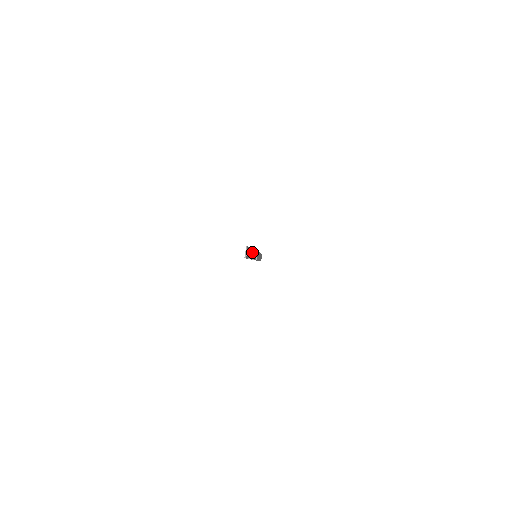
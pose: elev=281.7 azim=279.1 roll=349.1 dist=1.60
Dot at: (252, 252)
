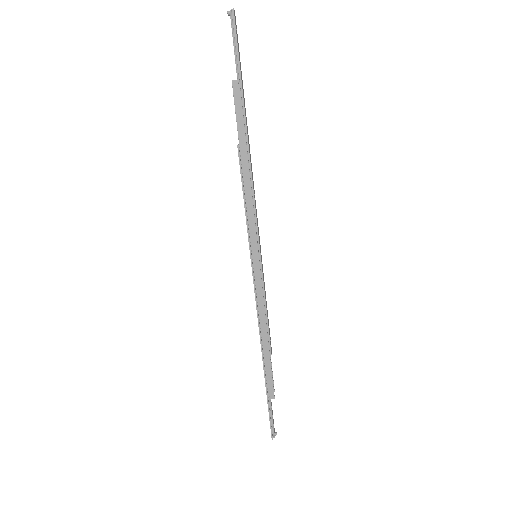
Dot at: (271, 394)
